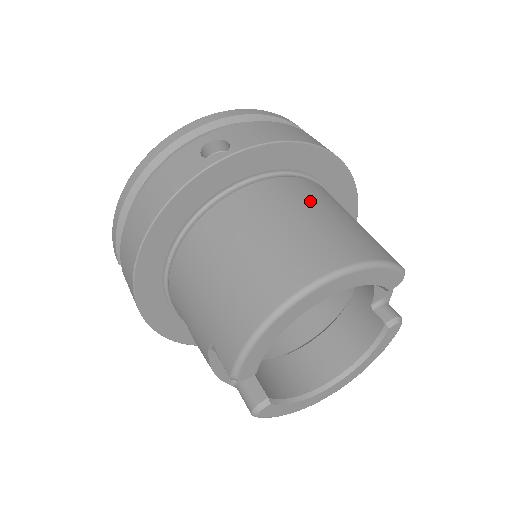
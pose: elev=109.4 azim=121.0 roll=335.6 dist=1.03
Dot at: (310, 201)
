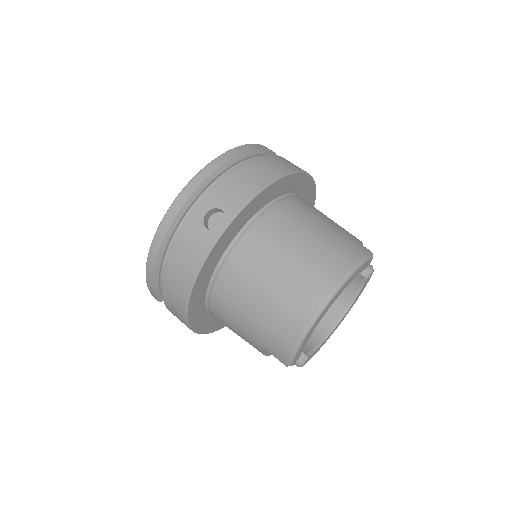
Dot at: (295, 229)
